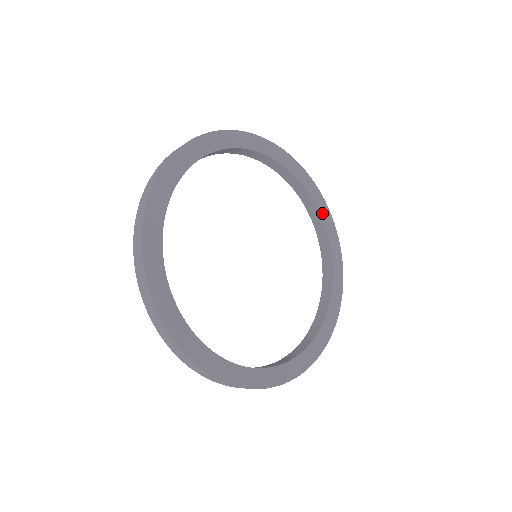
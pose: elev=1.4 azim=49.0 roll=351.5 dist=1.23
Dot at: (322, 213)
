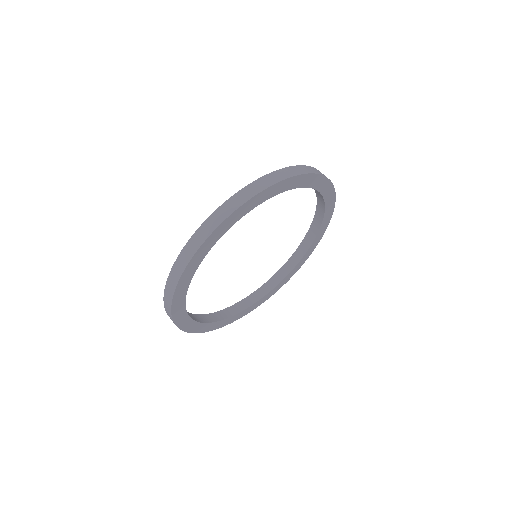
Dot at: (325, 219)
